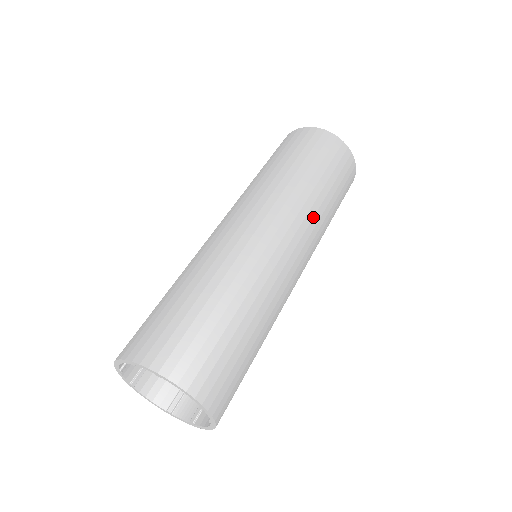
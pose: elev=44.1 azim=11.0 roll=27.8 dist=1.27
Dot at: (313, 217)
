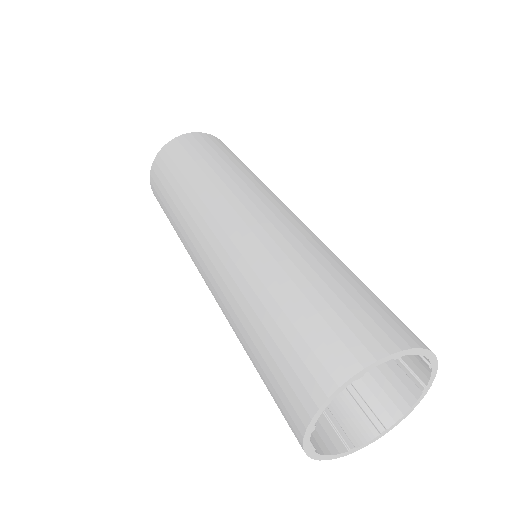
Dot at: occluded
